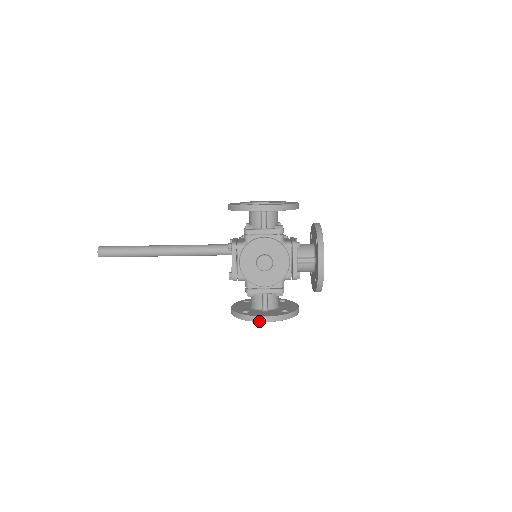
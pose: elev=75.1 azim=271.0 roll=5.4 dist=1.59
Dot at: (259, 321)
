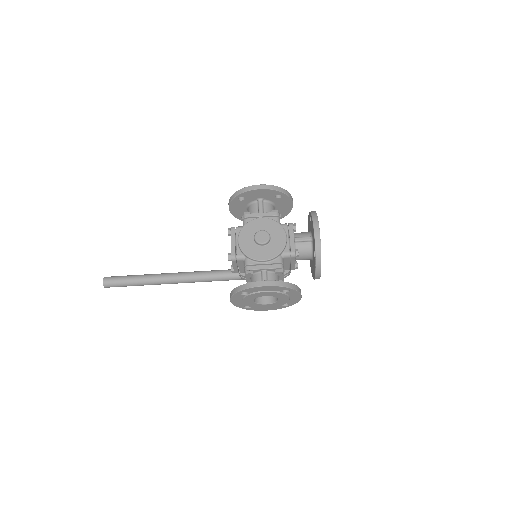
Dot at: (258, 286)
